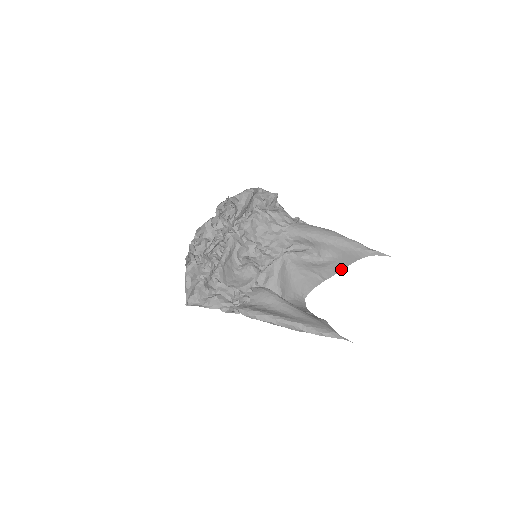
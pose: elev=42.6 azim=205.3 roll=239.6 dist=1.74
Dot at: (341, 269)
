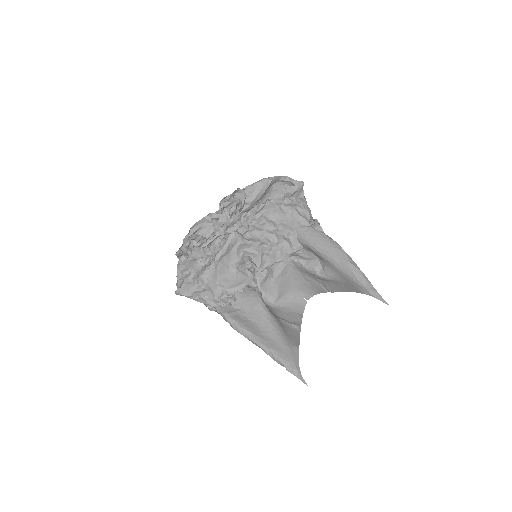
Dot at: (343, 291)
